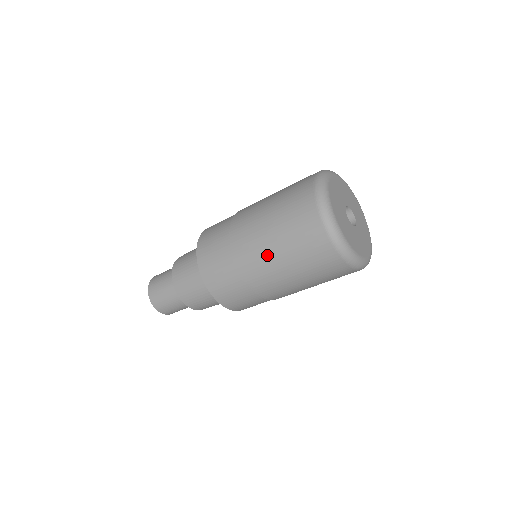
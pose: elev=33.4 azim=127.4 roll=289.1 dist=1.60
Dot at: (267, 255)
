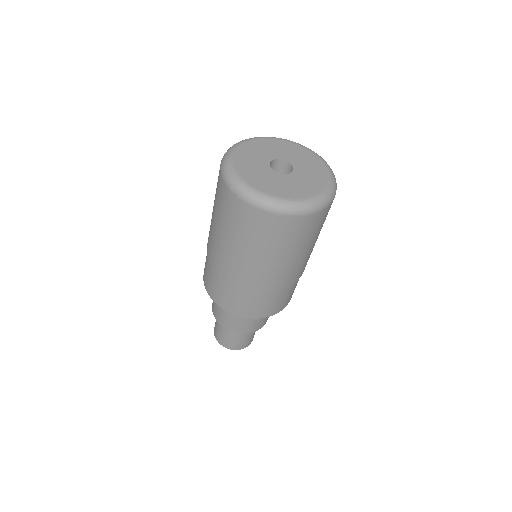
Dot at: (220, 243)
